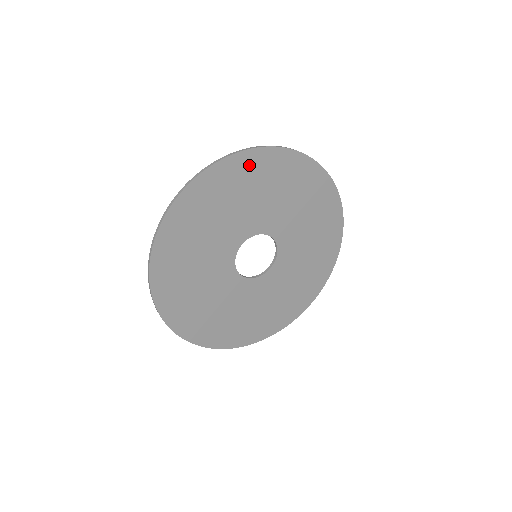
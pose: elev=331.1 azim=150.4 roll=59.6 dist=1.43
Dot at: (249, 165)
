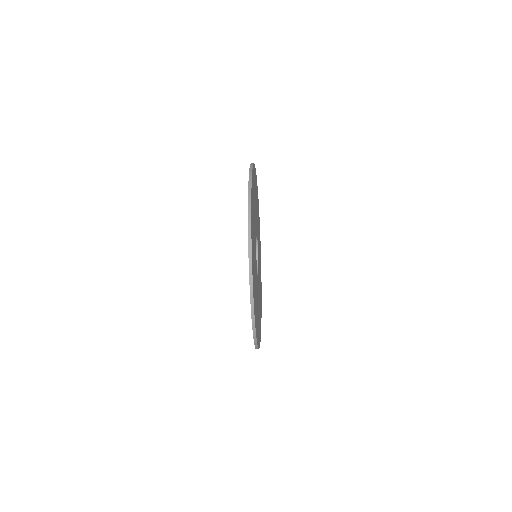
Dot at: occluded
